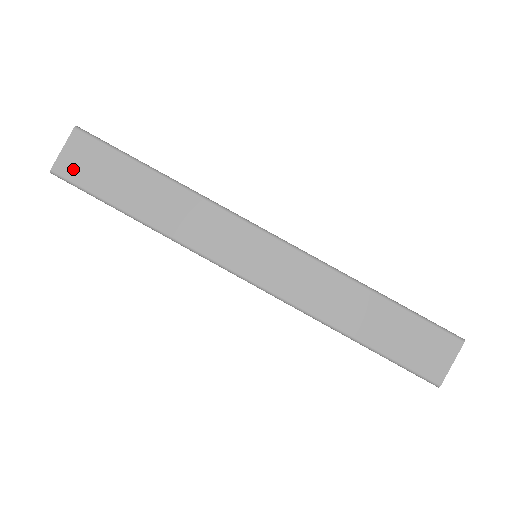
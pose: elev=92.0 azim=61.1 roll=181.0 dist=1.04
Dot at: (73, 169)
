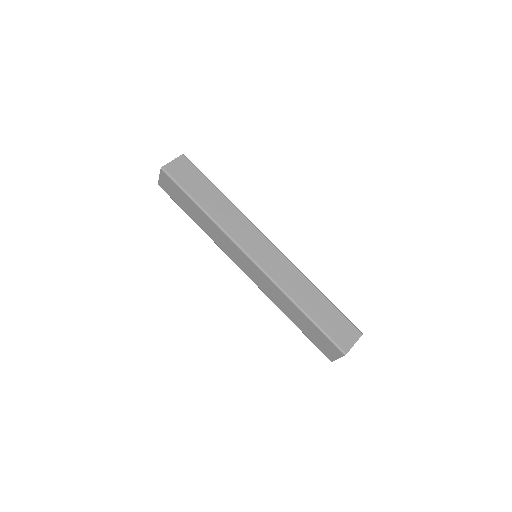
Dot at: (175, 171)
